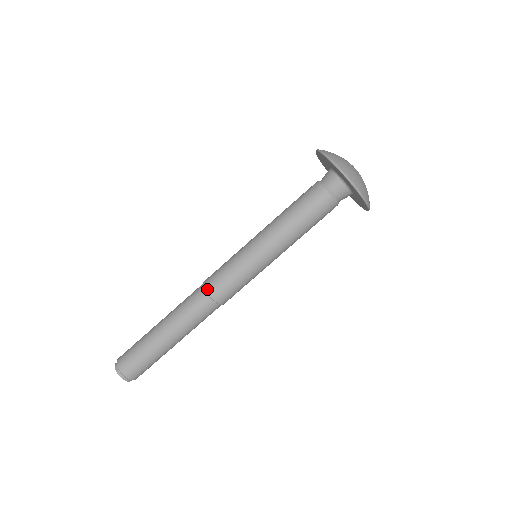
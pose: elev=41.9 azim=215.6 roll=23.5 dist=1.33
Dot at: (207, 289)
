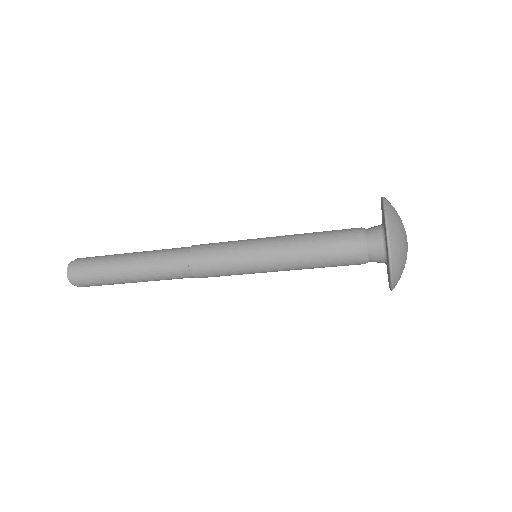
Dot at: (193, 245)
